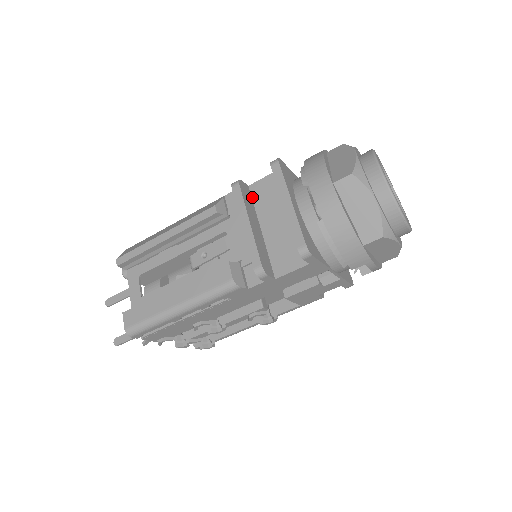
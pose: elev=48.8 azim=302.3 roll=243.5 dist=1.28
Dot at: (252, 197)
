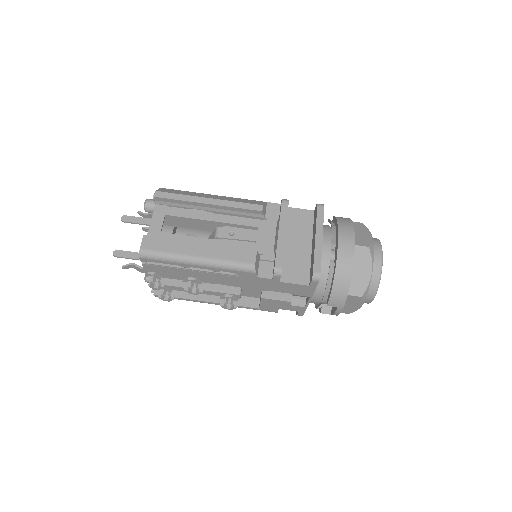
Dot at: (287, 216)
